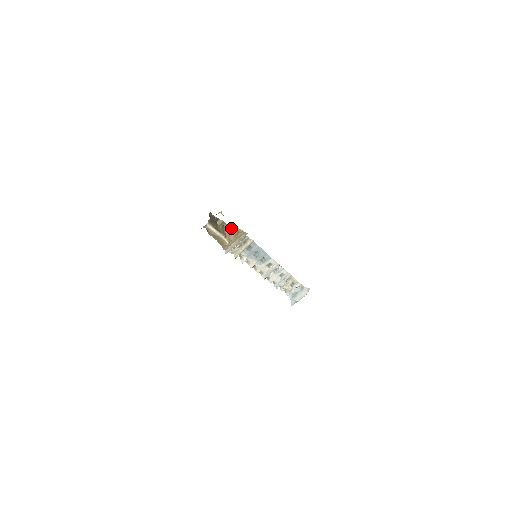
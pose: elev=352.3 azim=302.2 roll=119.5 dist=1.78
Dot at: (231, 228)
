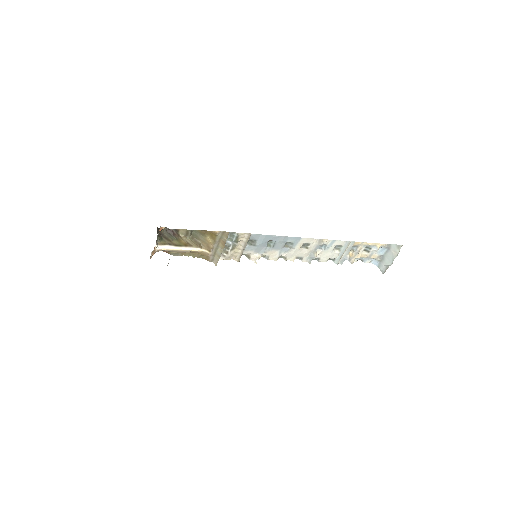
Dot at: (203, 233)
